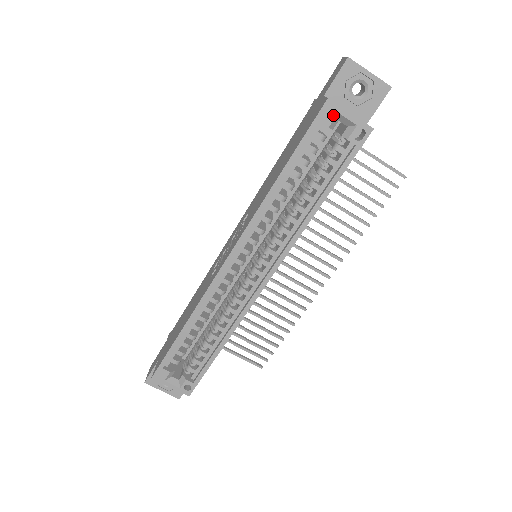
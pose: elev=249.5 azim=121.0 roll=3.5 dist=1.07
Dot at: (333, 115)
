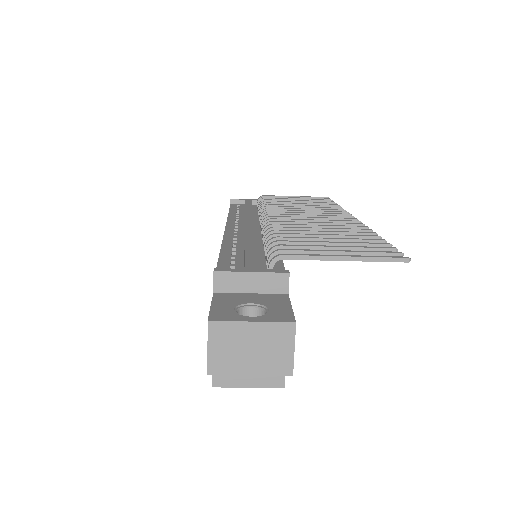
Dot at: occluded
